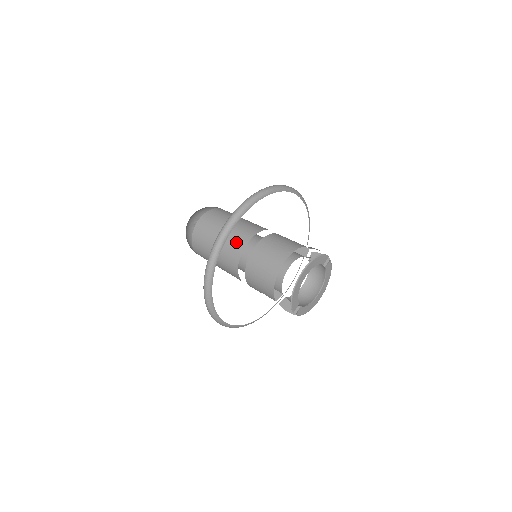
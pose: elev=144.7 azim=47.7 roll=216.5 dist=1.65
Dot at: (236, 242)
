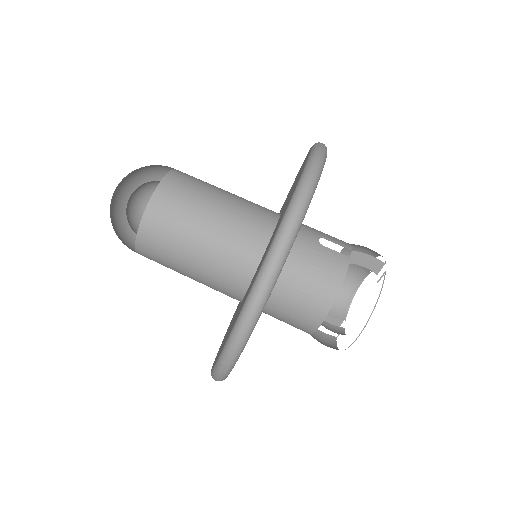
Dot at: (228, 282)
